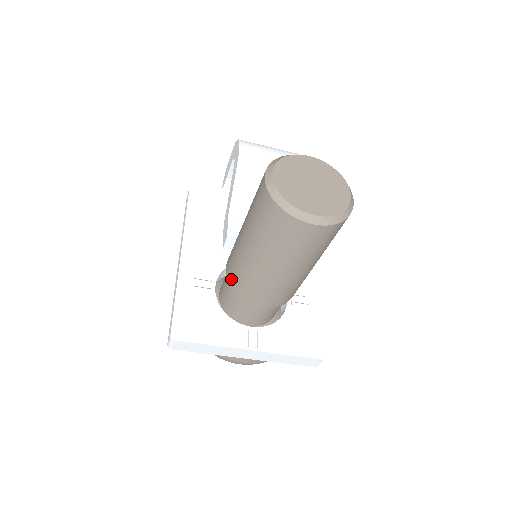
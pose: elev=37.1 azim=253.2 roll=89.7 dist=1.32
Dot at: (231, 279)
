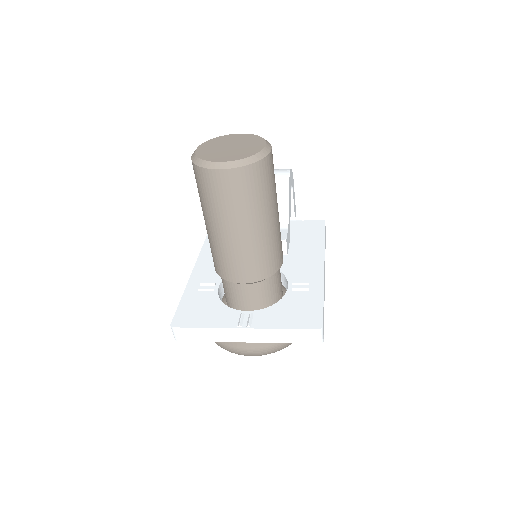
Dot at: (214, 265)
